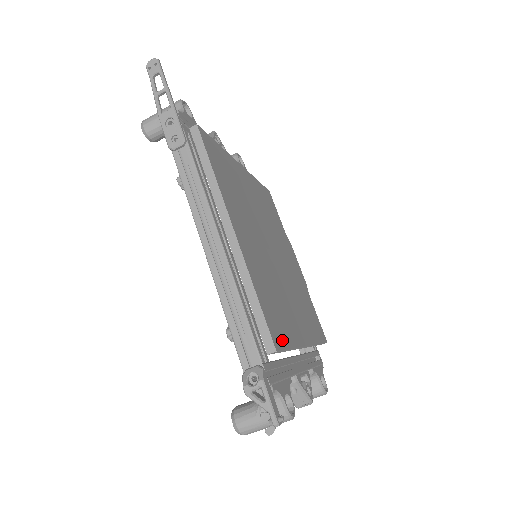
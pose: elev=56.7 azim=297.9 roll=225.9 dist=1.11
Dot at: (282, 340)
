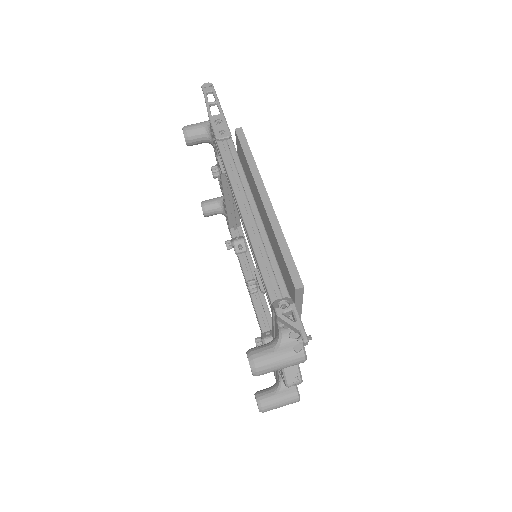
Dot at: occluded
